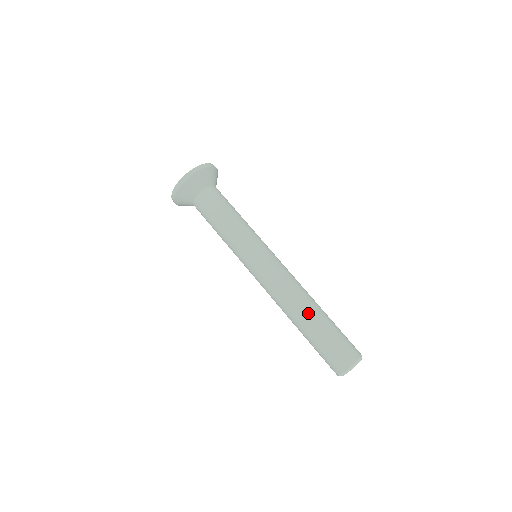
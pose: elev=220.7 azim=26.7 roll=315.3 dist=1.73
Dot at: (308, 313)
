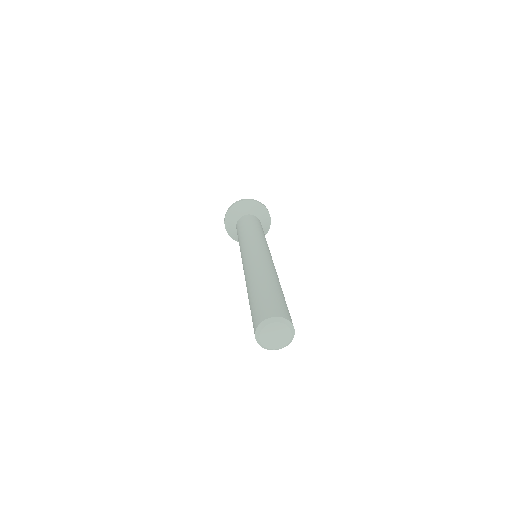
Dot at: (275, 280)
